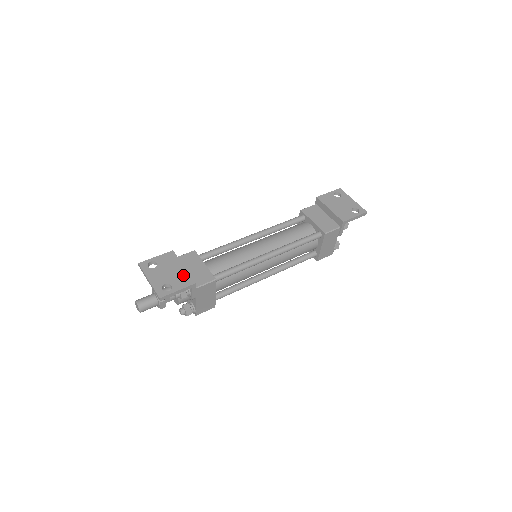
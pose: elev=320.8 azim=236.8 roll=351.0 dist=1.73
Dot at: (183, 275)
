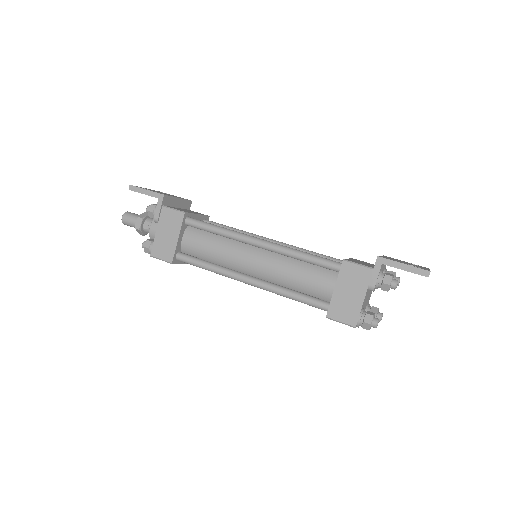
Dot at: occluded
